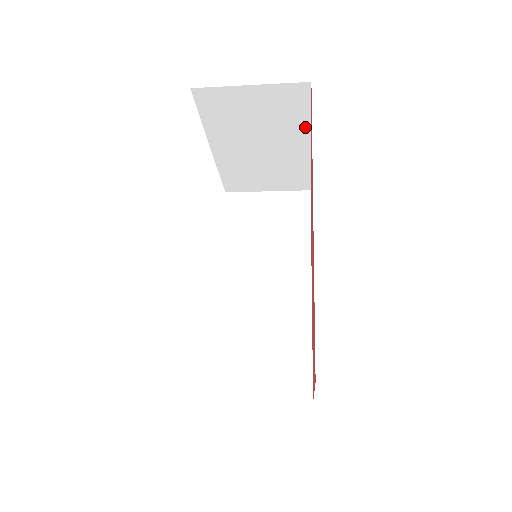
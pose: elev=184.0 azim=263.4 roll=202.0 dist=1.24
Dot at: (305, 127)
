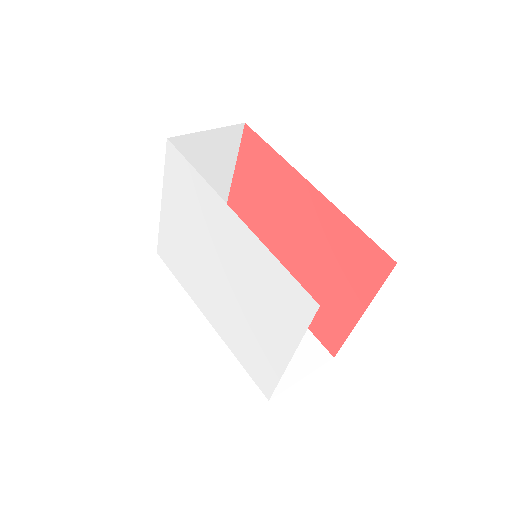
Dot at: (232, 165)
